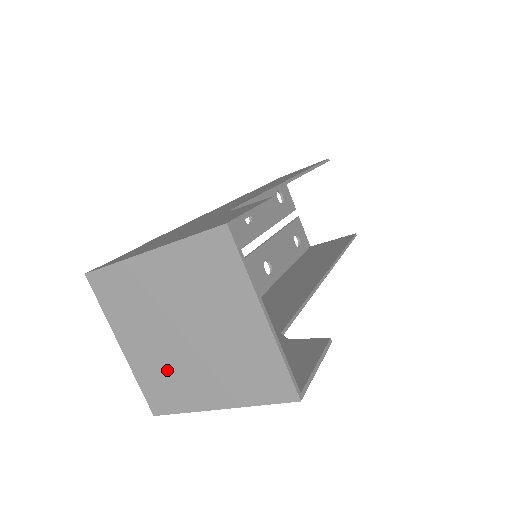
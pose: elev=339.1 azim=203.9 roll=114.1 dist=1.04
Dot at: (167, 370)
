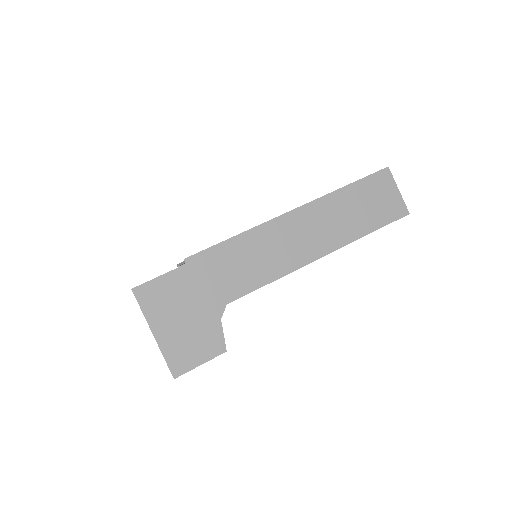
Dot at: occluded
